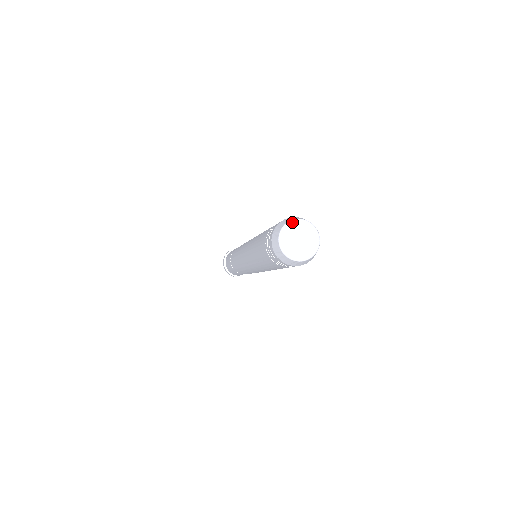
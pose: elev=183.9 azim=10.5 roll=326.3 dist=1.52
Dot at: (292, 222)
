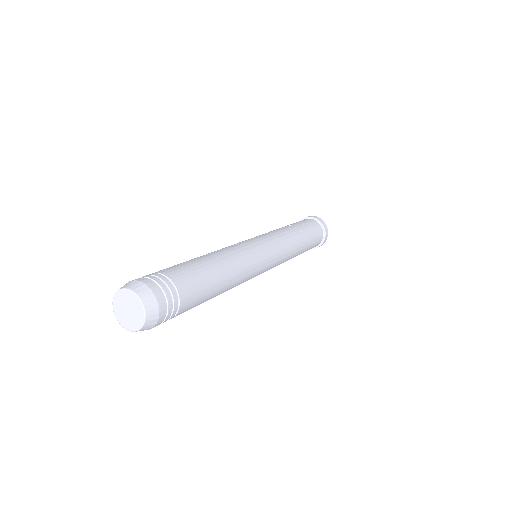
Dot at: (125, 291)
